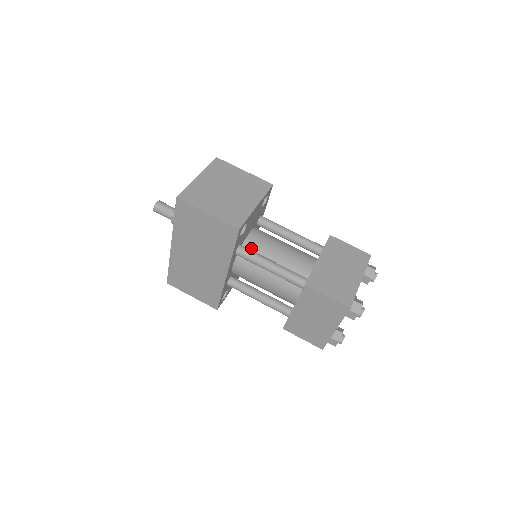
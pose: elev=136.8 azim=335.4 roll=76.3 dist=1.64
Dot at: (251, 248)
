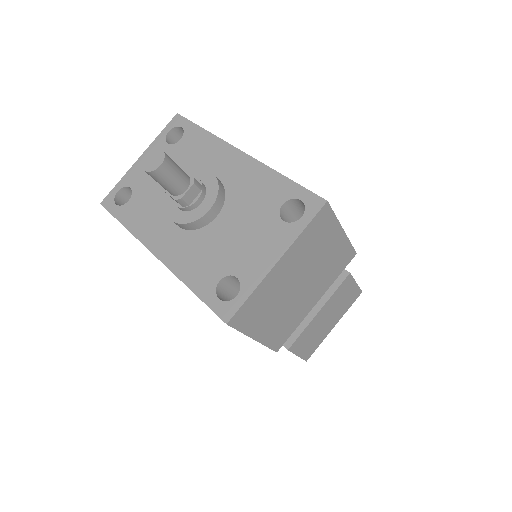
Dot at: occluded
